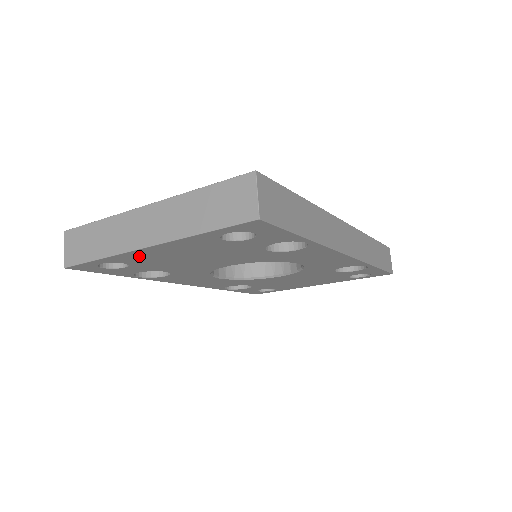
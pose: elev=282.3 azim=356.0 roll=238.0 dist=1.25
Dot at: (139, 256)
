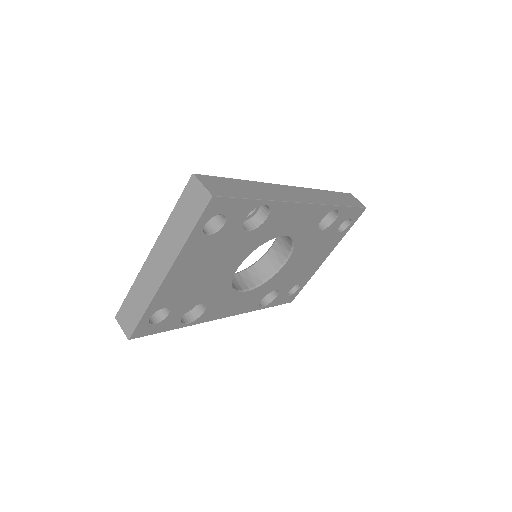
Dot at: (168, 291)
